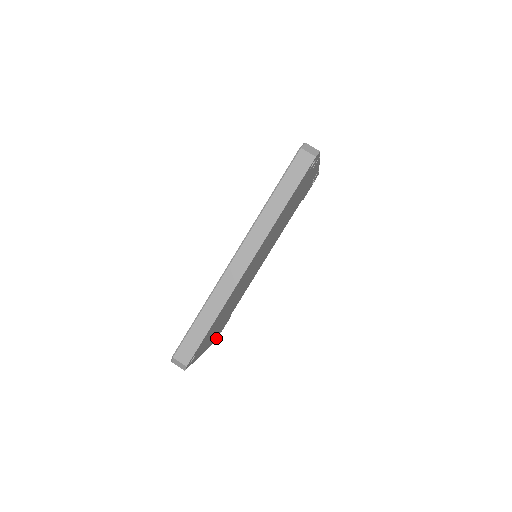
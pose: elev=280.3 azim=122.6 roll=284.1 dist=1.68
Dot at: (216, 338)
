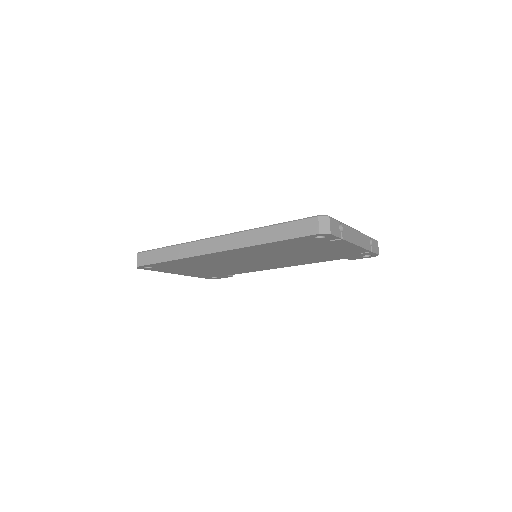
Dot at: (210, 278)
